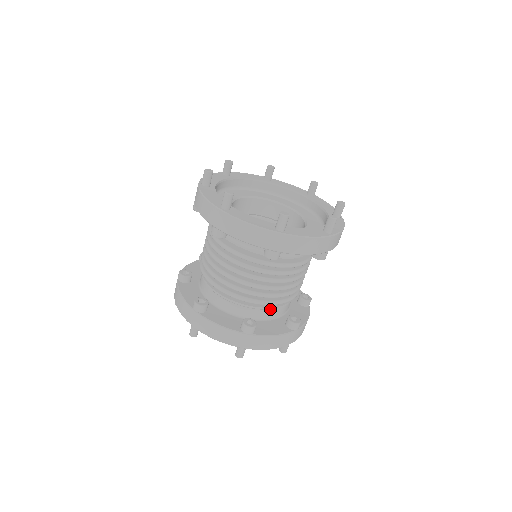
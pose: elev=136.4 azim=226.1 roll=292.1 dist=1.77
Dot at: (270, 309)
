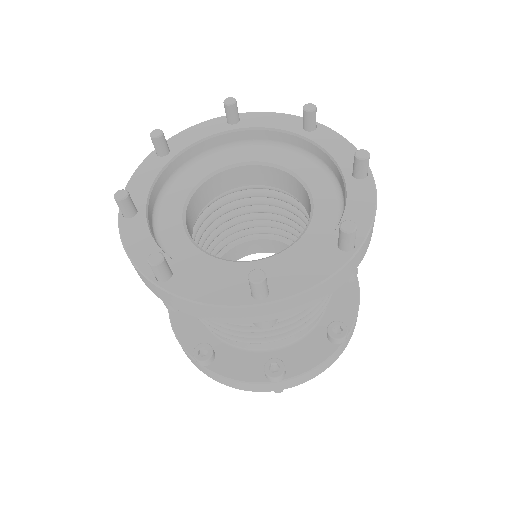
Dot at: occluded
